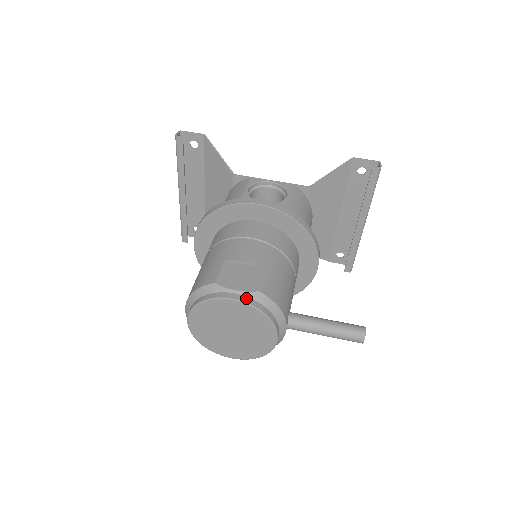
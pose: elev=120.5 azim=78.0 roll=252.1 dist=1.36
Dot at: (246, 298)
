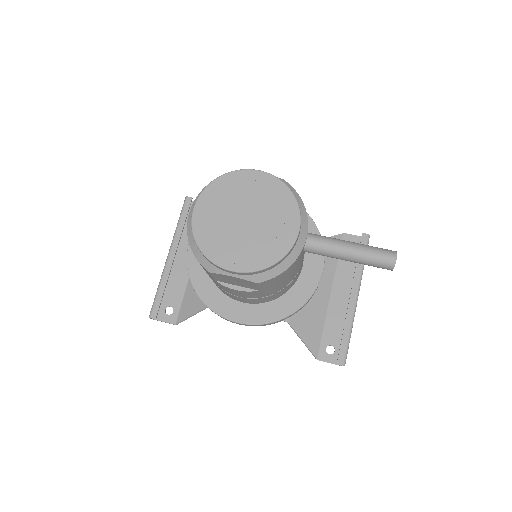
Dot at: (271, 176)
